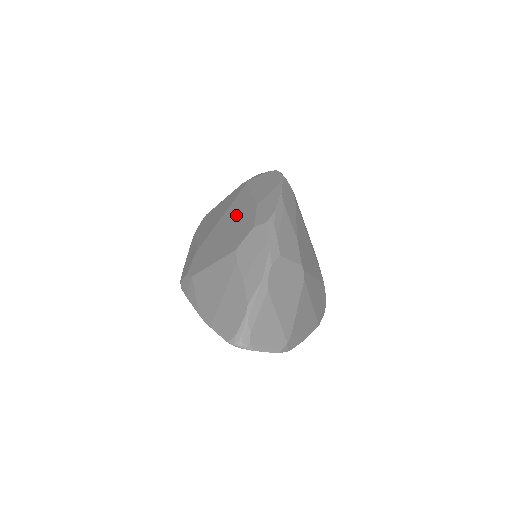
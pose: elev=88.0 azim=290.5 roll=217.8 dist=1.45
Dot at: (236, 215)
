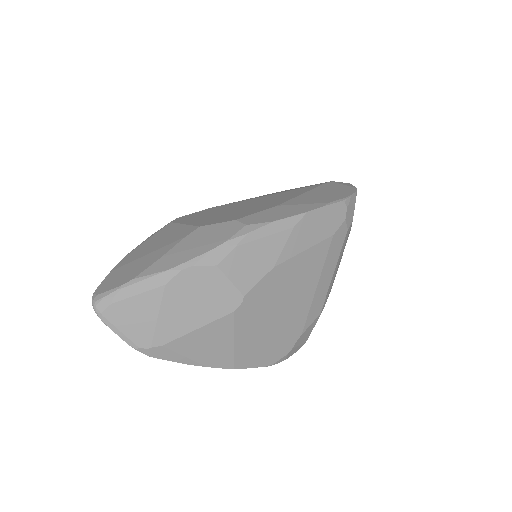
Dot at: (265, 201)
